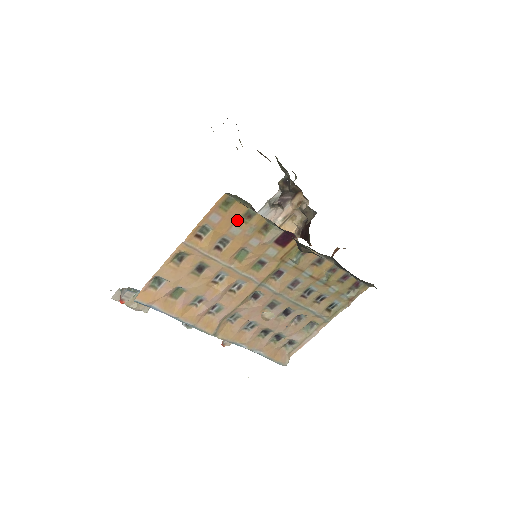
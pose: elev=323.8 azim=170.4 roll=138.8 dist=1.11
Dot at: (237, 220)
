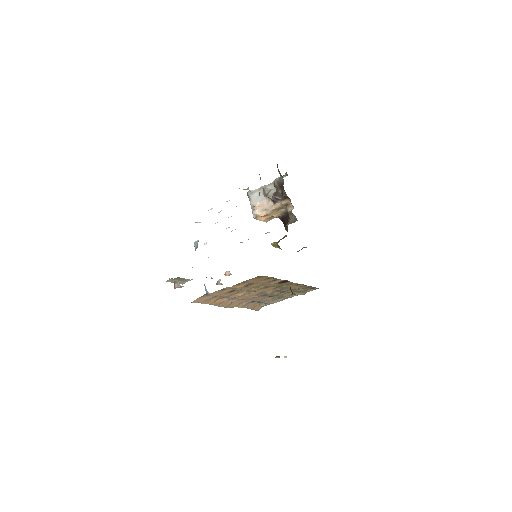
Dot at: (262, 280)
